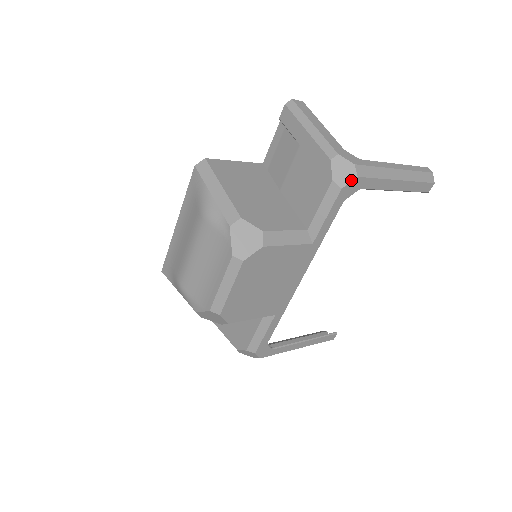
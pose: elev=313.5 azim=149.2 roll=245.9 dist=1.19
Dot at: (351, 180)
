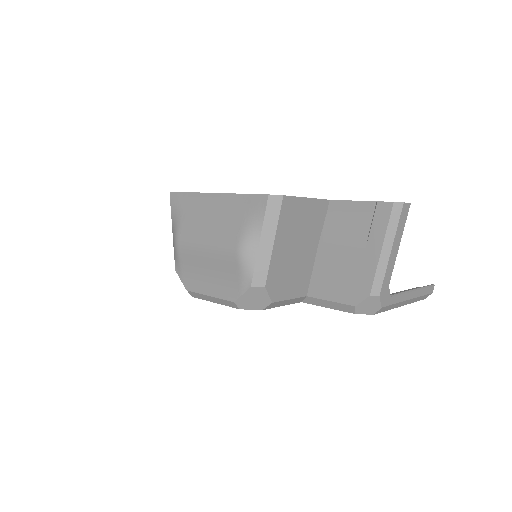
Dot at: (367, 314)
